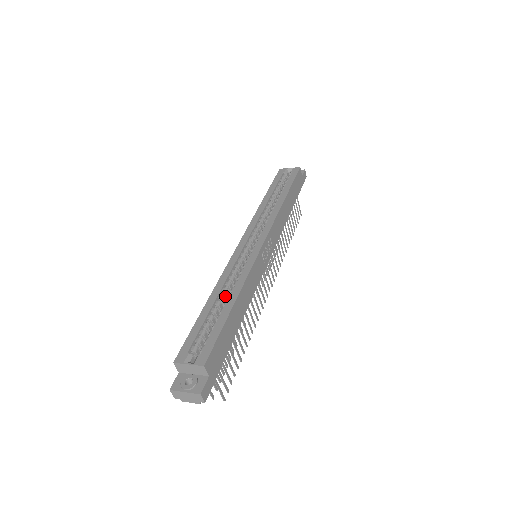
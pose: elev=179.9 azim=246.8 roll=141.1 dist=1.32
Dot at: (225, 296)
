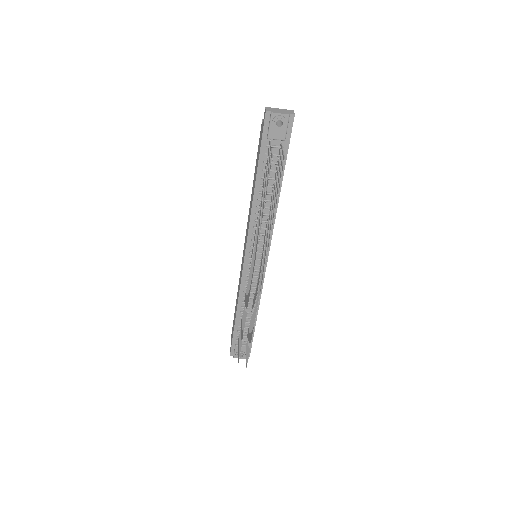
Dot at: occluded
